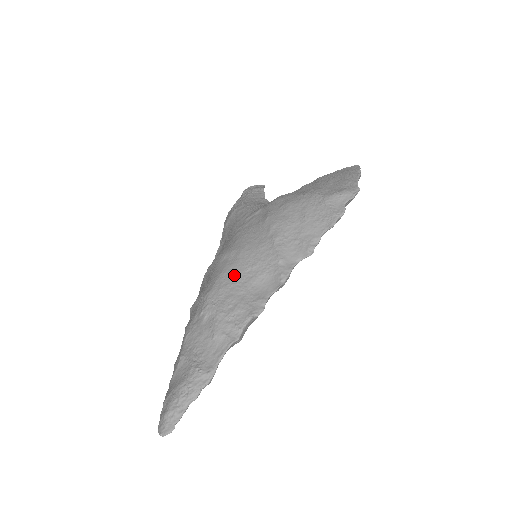
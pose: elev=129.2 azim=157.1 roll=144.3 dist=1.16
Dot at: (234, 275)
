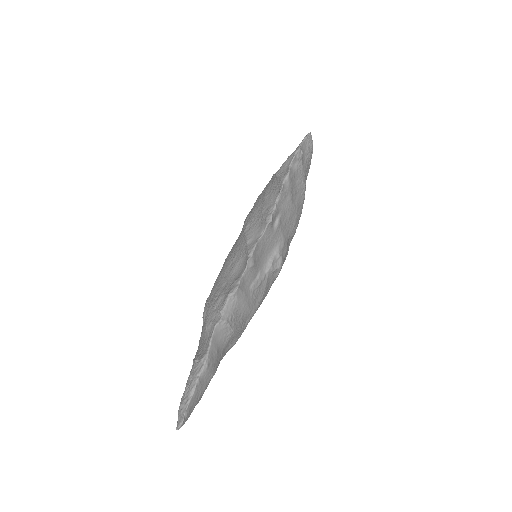
Dot at: (222, 274)
